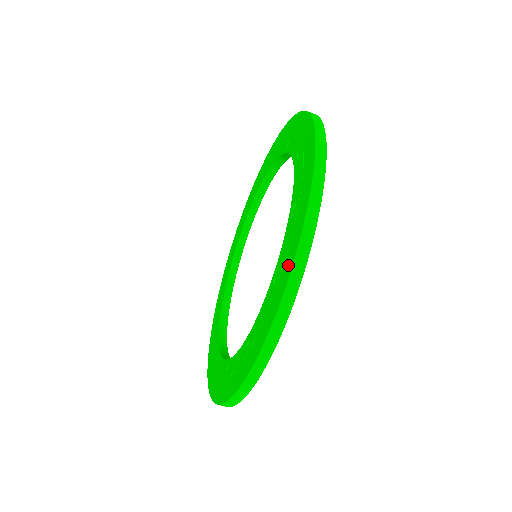
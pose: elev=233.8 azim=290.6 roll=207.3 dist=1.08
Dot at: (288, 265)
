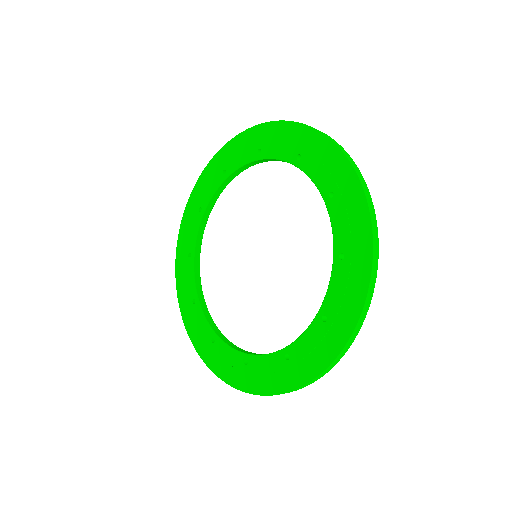
Dot at: (349, 316)
